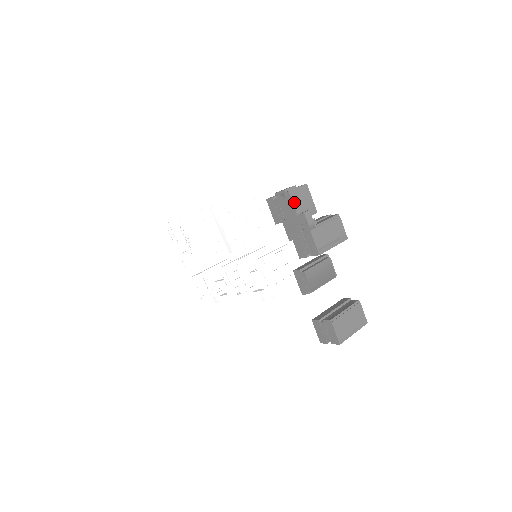
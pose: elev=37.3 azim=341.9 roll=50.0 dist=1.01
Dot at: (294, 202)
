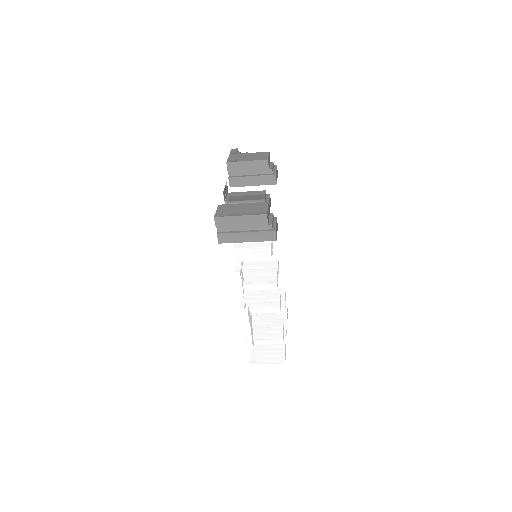
Dot at: occluded
